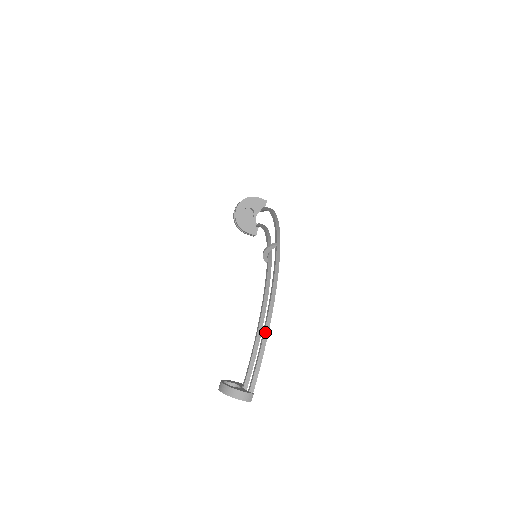
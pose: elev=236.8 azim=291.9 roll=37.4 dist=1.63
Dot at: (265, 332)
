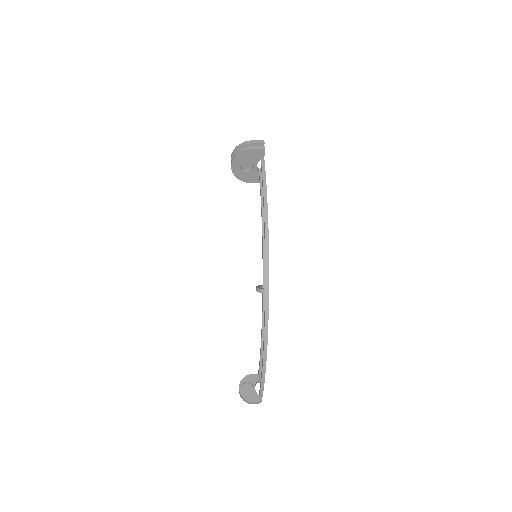
Dot at: (263, 373)
